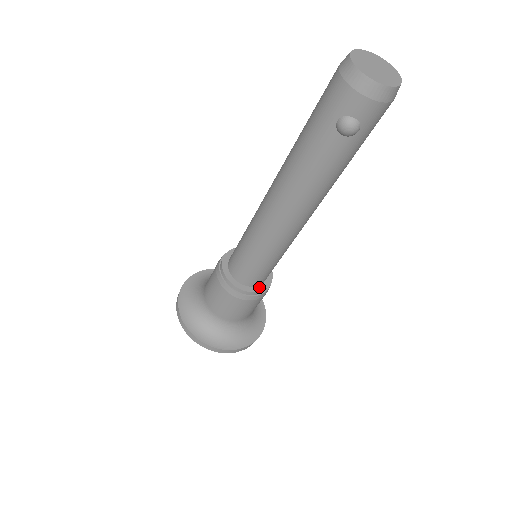
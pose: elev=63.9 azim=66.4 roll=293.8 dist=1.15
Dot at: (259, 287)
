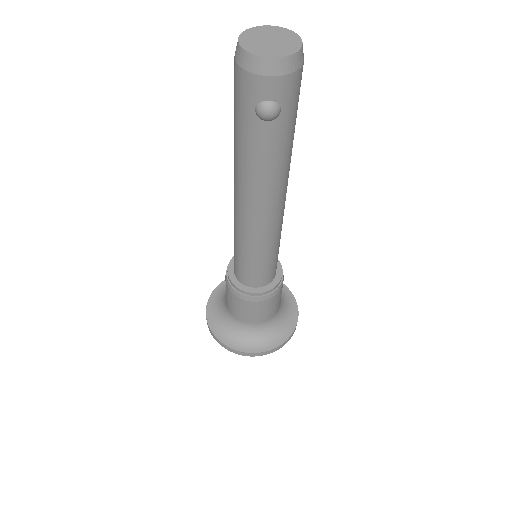
Dot at: (271, 284)
